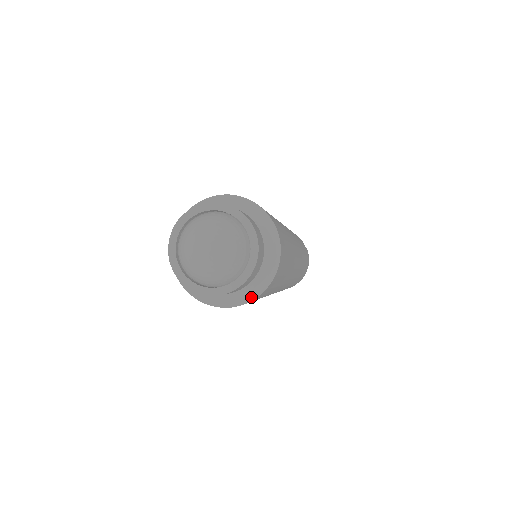
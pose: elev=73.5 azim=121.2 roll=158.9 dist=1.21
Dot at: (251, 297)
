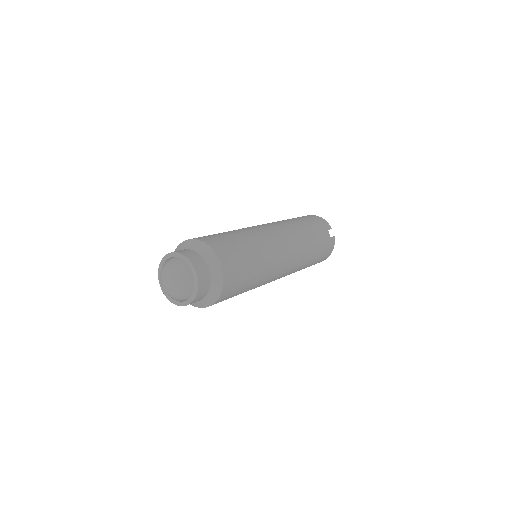
Dot at: (206, 306)
